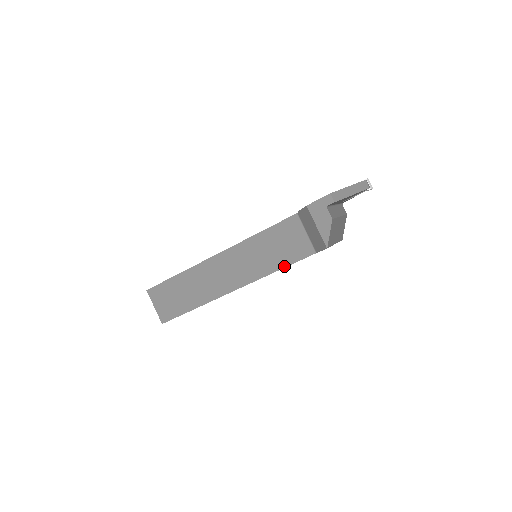
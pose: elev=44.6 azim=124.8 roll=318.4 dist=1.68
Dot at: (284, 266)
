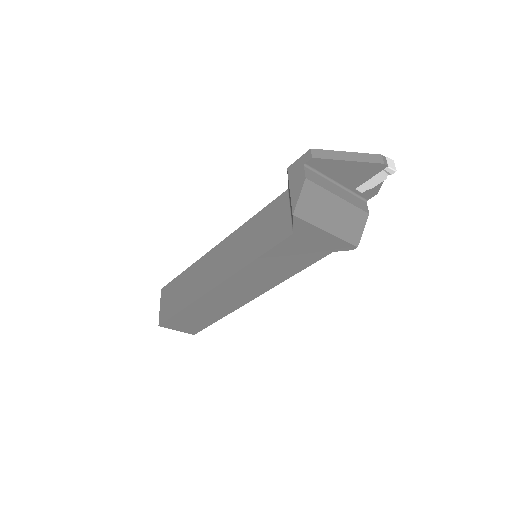
Dot at: (262, 253)
